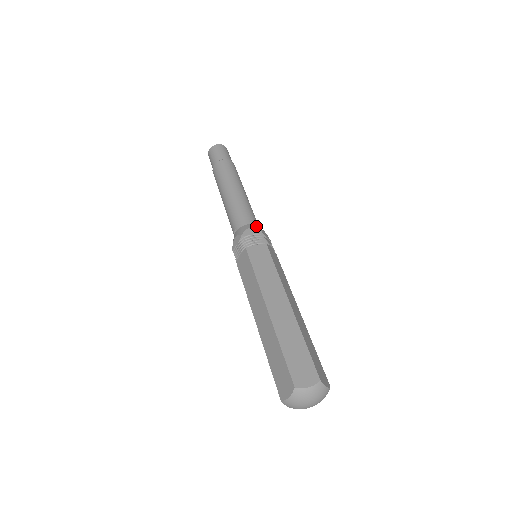
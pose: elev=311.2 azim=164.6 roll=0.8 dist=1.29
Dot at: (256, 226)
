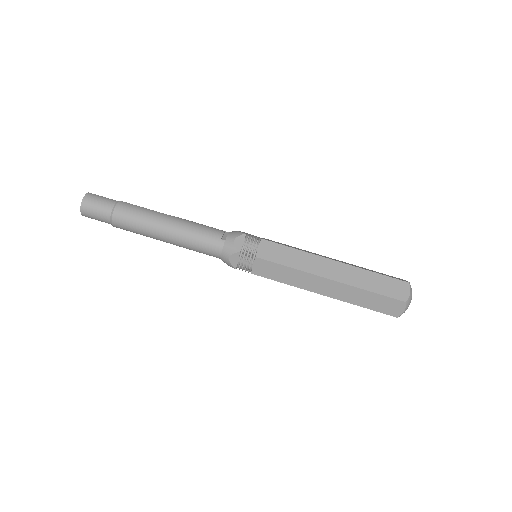
Dot at: (227, 249)
